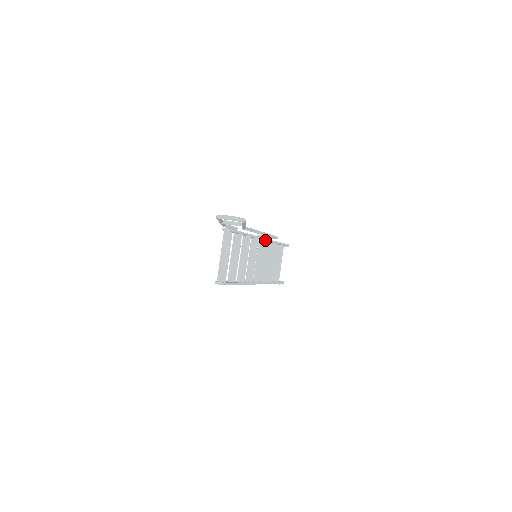
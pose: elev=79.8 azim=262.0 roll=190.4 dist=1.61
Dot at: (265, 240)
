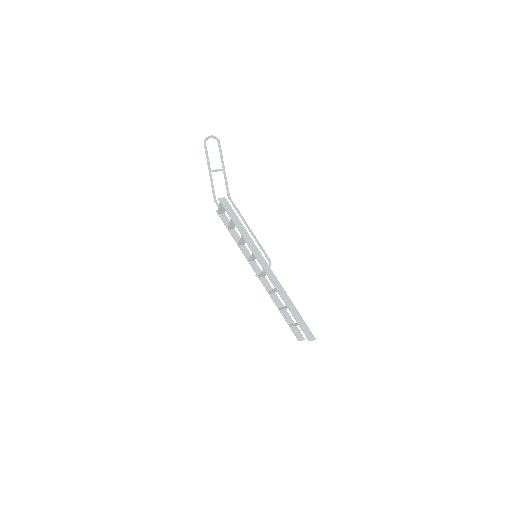
Dot at: occluded
